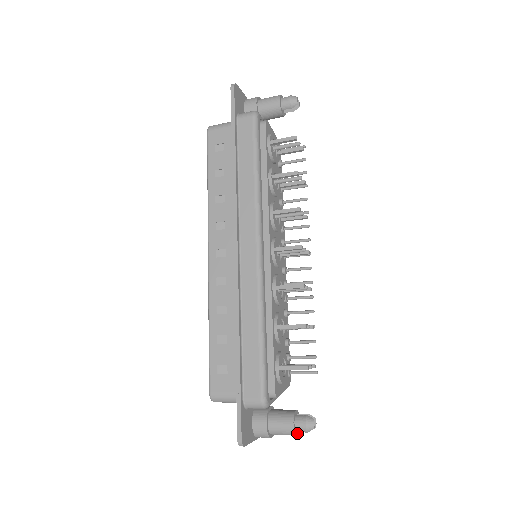
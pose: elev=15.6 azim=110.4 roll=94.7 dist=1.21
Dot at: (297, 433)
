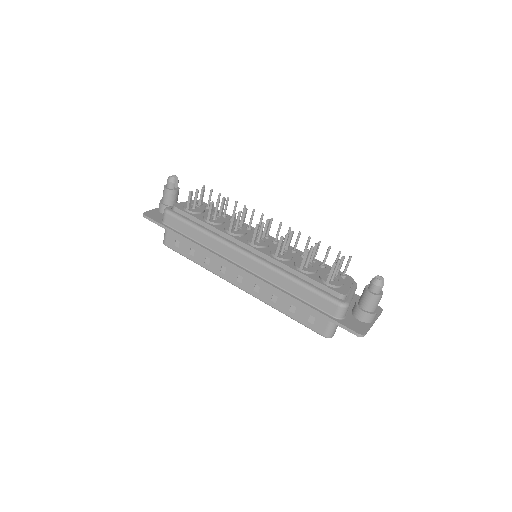
Dot at: (381, 294)
